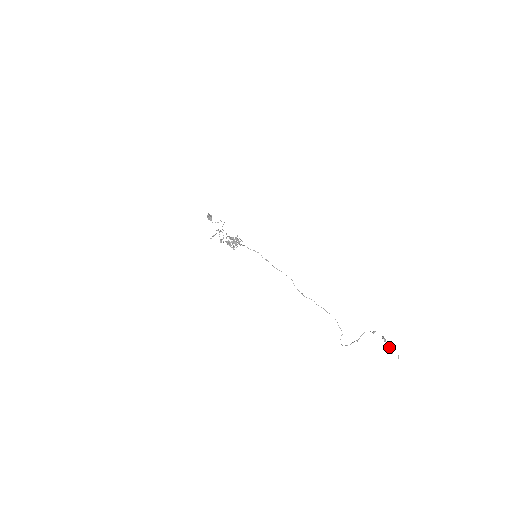
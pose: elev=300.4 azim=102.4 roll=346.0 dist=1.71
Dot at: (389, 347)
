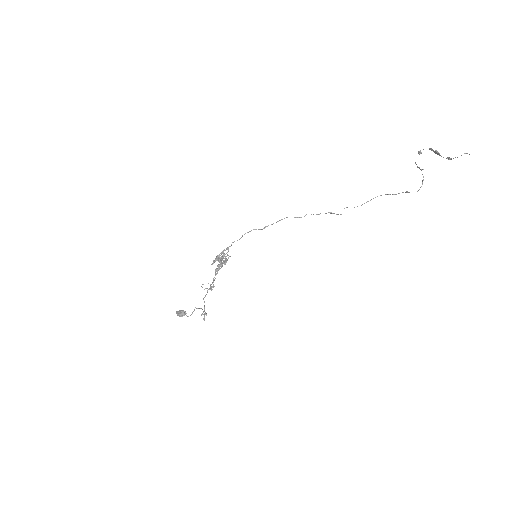
Dot at: (448, 158)
